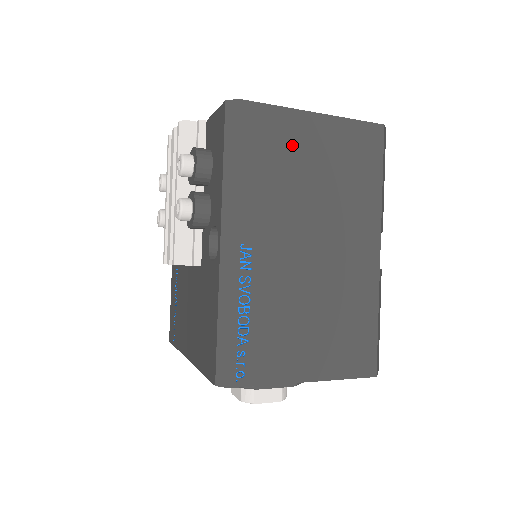
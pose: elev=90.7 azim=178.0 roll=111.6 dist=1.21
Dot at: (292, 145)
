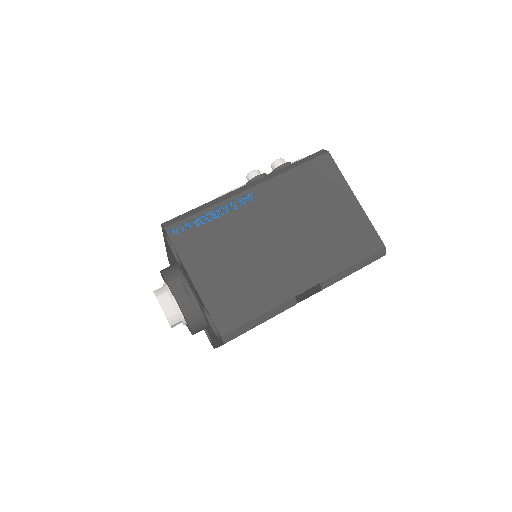
Dot at: (328, 193)
